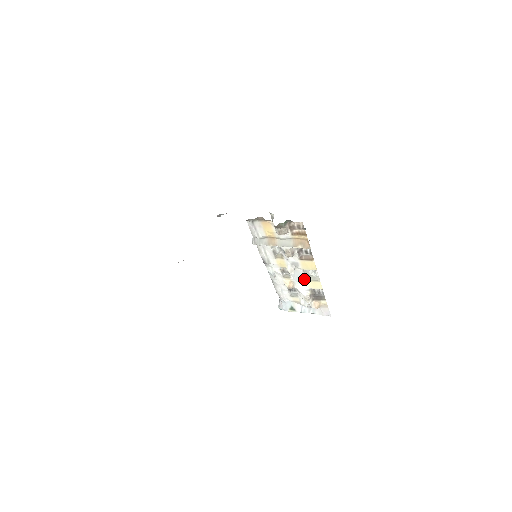
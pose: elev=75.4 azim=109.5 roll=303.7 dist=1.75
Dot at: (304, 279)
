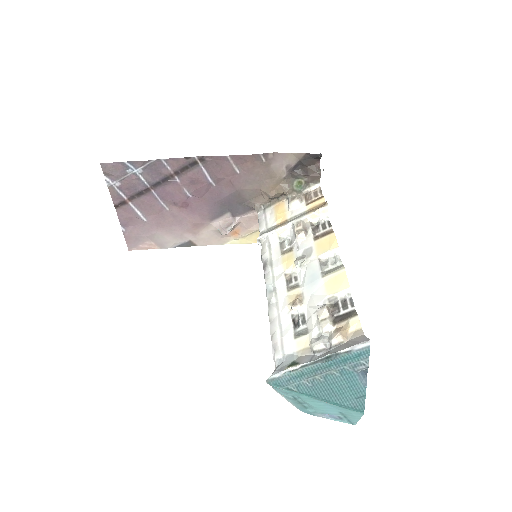
Dot at: (319, 277)
